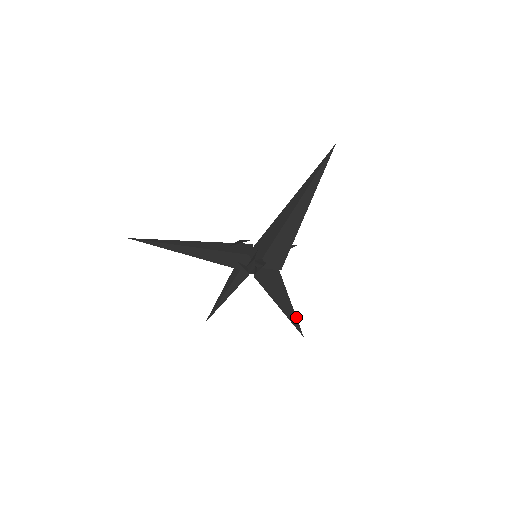
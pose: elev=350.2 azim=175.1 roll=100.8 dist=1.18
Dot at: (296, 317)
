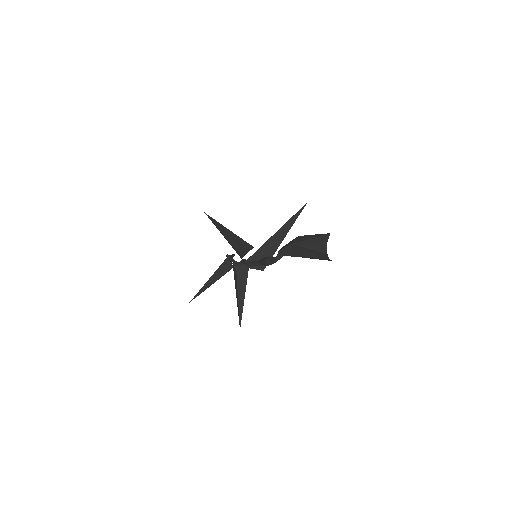
Dot at: (242, 312)
